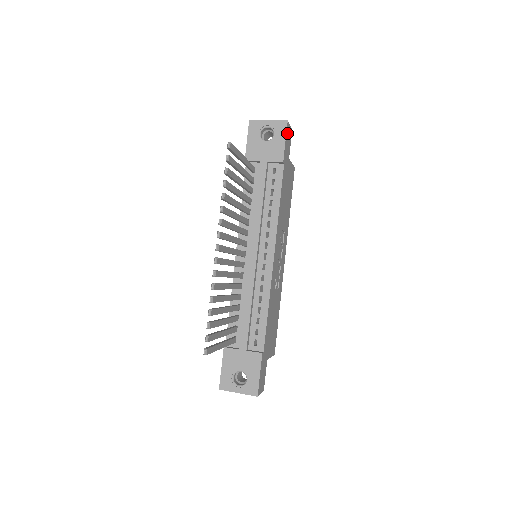
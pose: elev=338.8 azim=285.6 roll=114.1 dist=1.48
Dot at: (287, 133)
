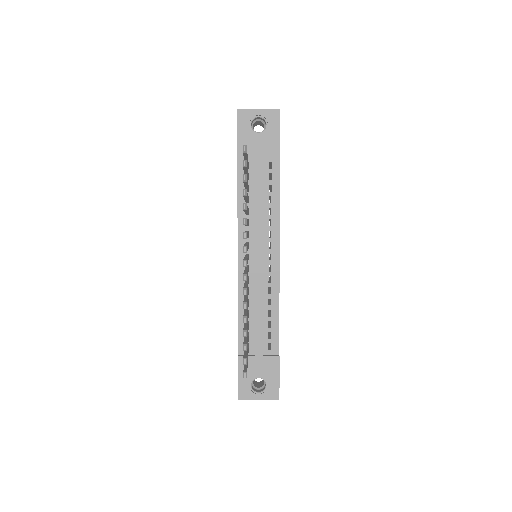
Dot at: (279, 123)
